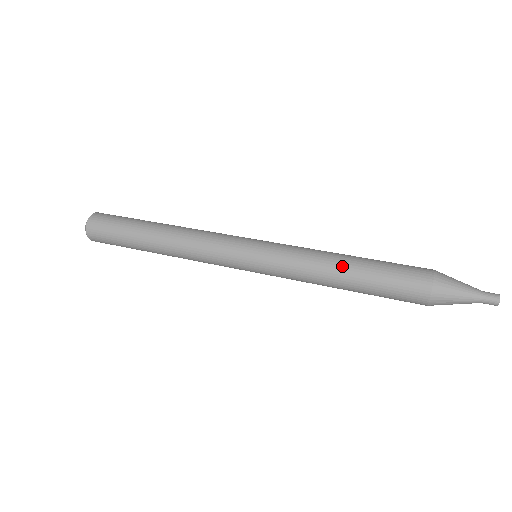
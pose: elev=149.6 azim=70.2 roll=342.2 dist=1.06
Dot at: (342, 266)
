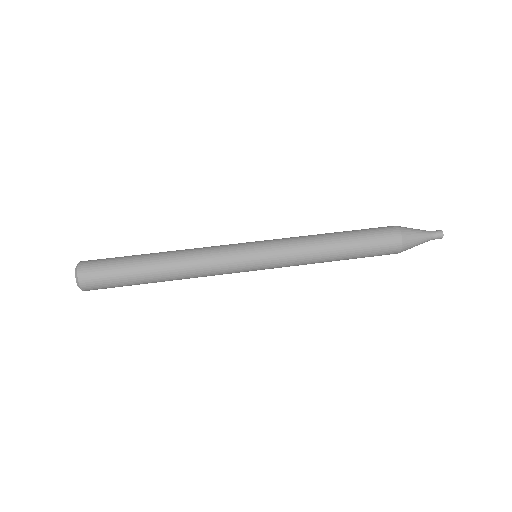
Dot at: (334, 241)
